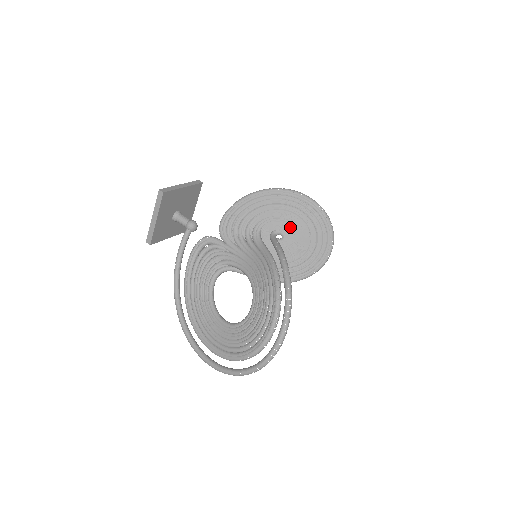
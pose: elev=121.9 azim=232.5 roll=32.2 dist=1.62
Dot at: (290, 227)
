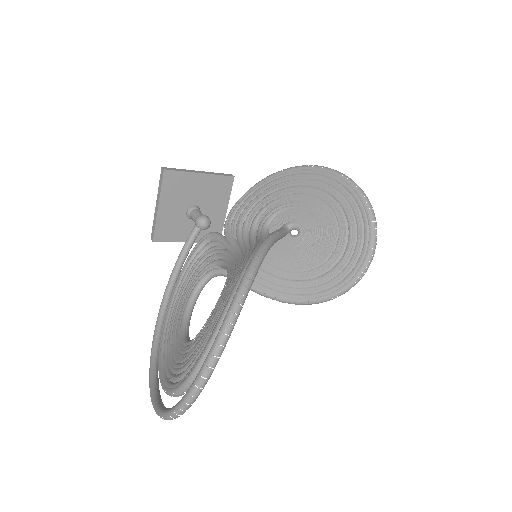
Dot at: (310, 217)
